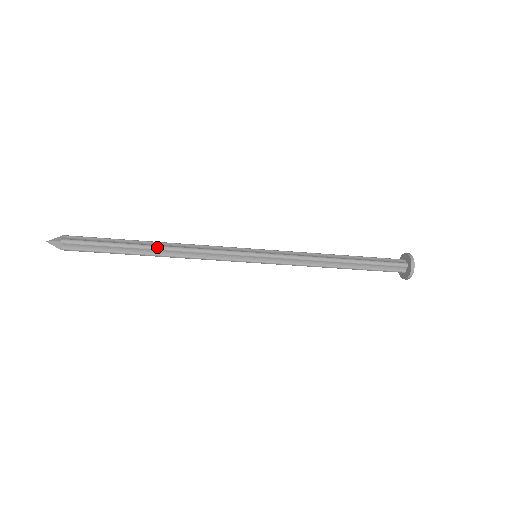
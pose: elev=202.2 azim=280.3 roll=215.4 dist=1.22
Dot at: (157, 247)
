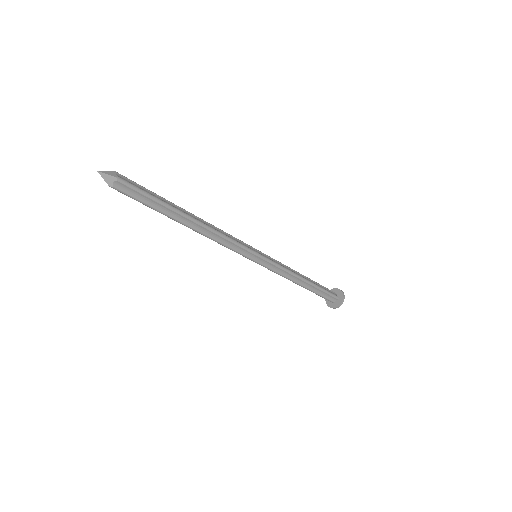
Dot at: (195, 220)
